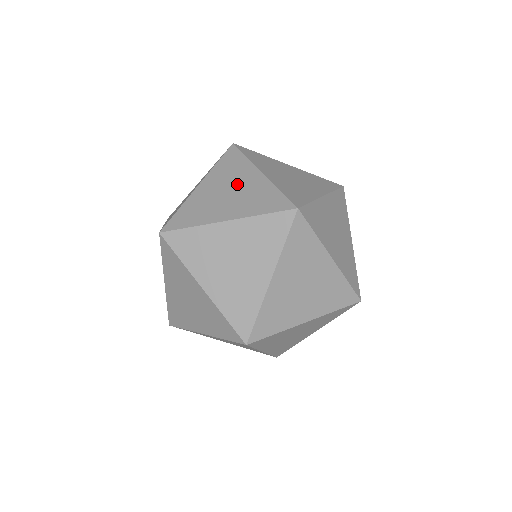
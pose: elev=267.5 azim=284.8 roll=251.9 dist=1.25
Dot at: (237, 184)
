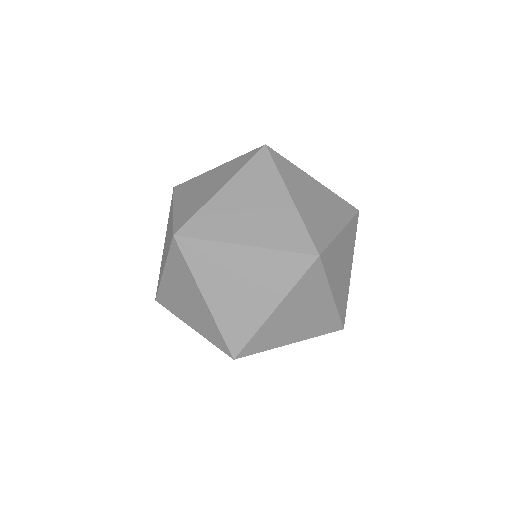
Dot at: (205, 182)
